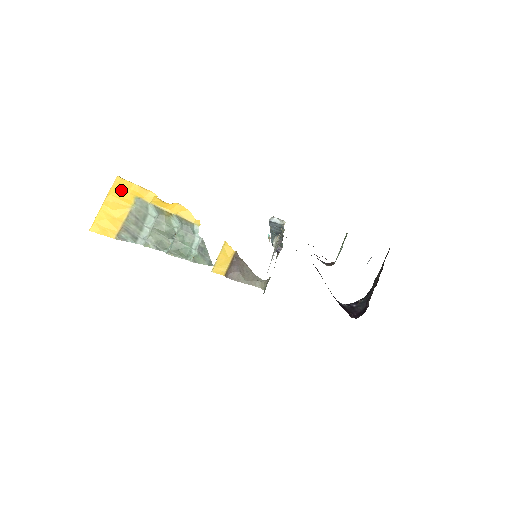
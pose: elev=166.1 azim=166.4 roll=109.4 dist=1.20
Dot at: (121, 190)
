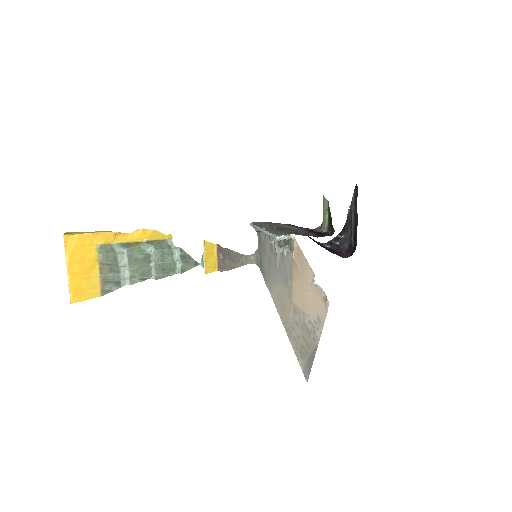
Dot at: (77, 247)
